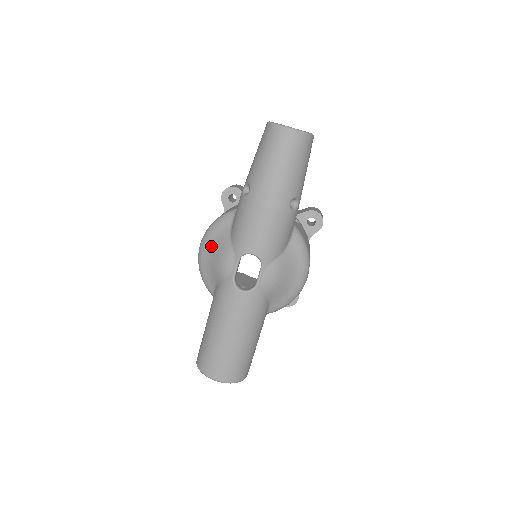
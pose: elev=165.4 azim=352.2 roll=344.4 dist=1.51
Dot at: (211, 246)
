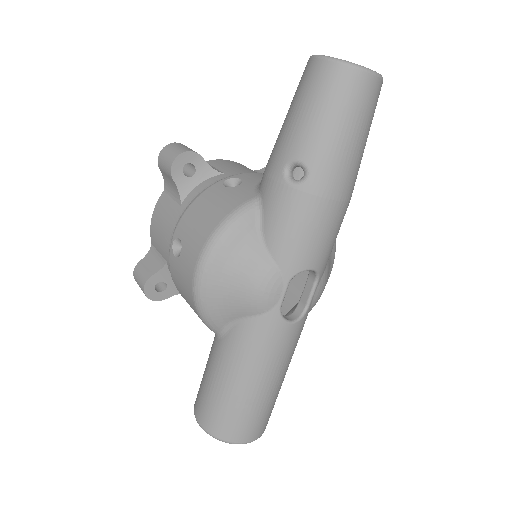
Dot at: (228, 267)
